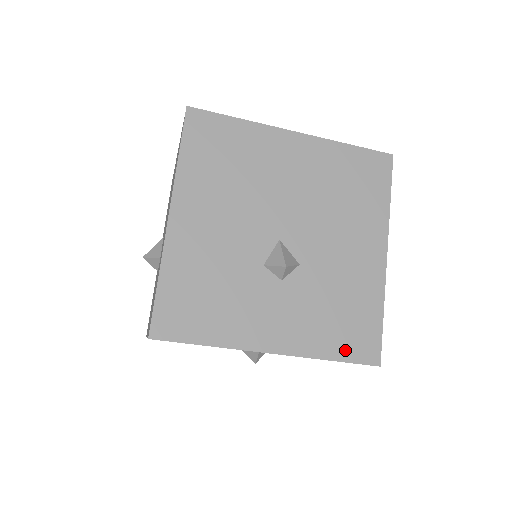
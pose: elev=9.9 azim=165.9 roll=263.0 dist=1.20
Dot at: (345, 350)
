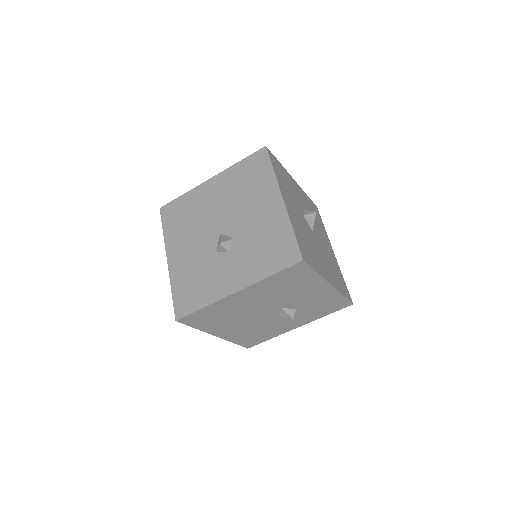
Dot at: (277, 265)
